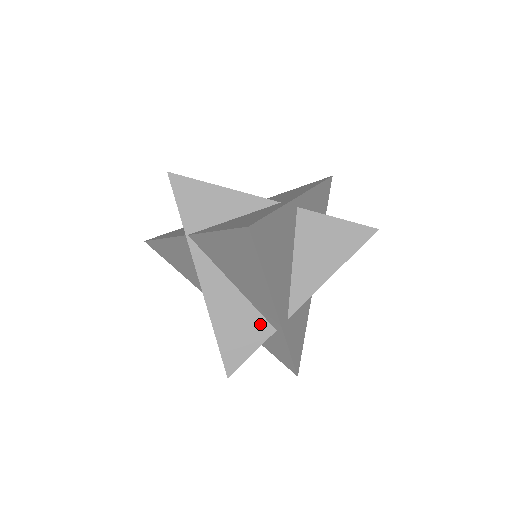
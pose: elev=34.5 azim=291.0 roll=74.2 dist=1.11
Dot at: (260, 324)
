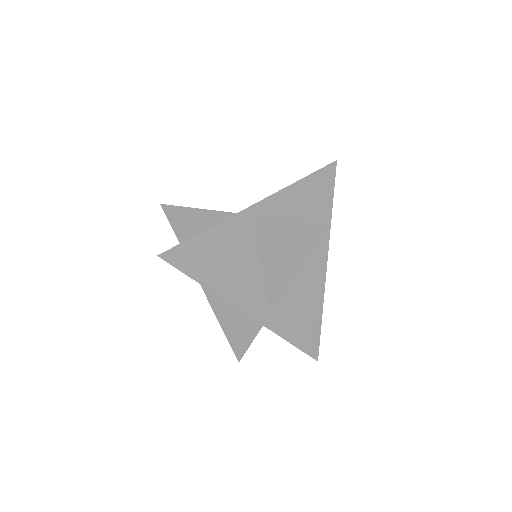
Dot at: (250, 318)
